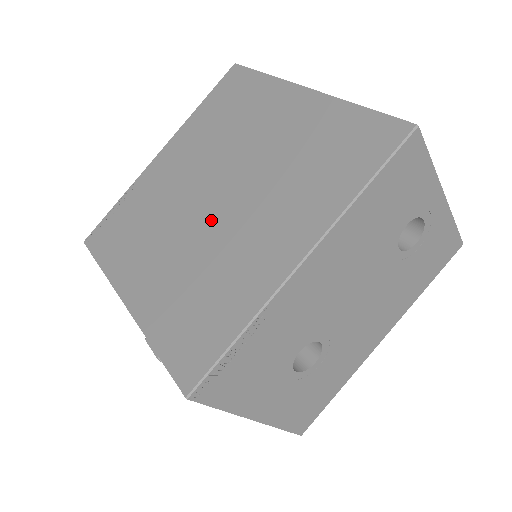
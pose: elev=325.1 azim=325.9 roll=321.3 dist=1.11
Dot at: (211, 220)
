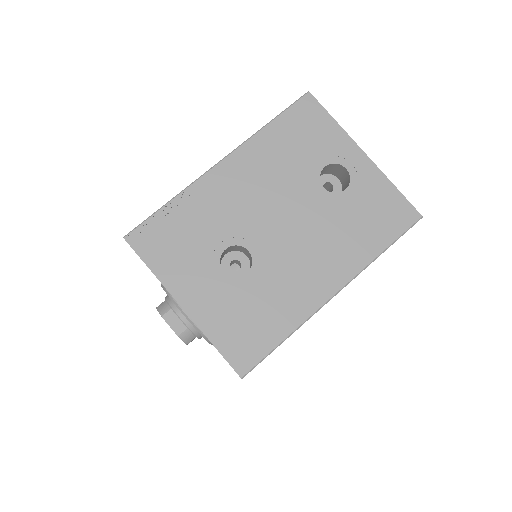
Dot at: occluded
